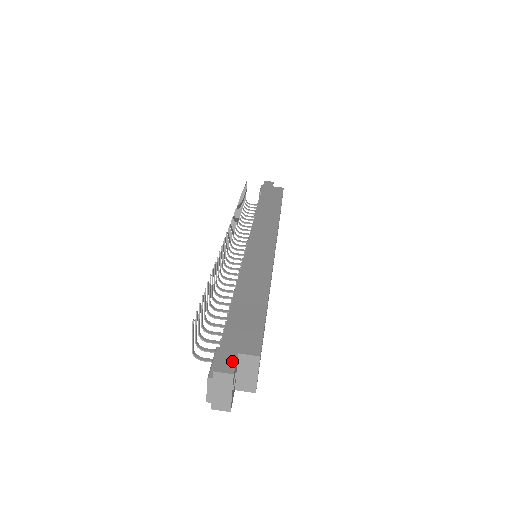
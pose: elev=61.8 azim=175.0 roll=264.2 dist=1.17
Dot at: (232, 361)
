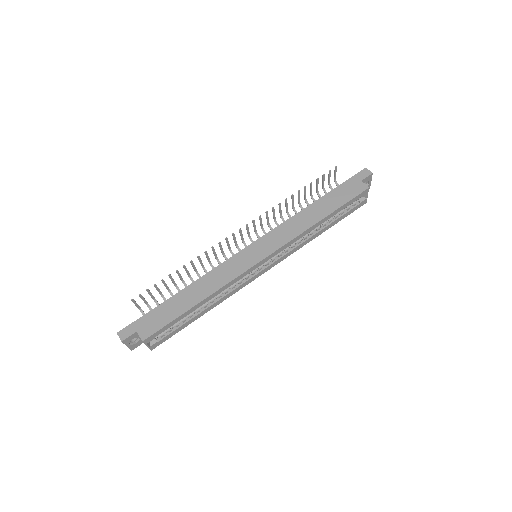
Dot at: (129, 334)
